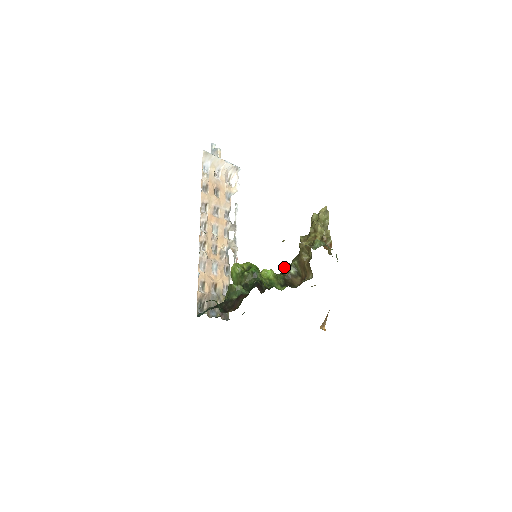
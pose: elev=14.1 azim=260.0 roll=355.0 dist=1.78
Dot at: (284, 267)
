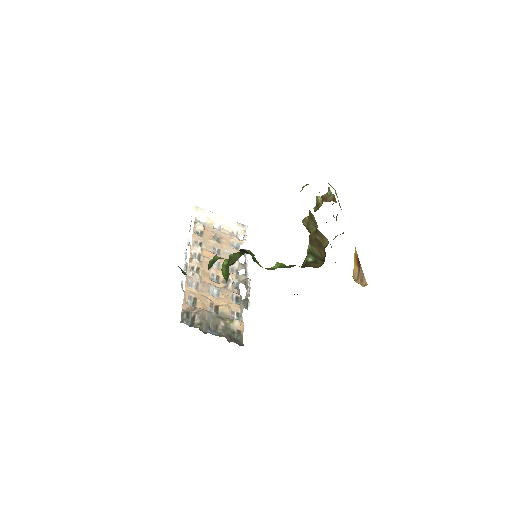
Dot at: (302, 264)
